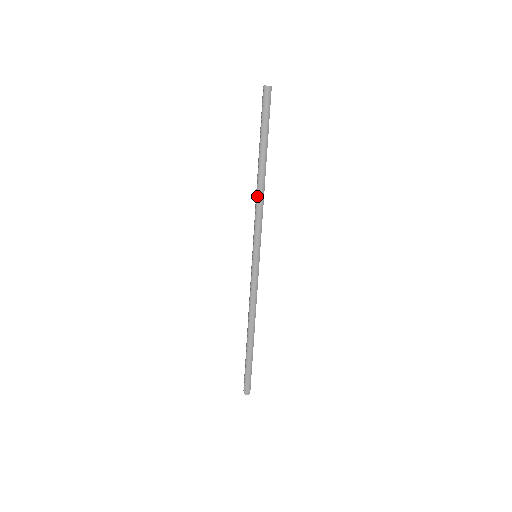
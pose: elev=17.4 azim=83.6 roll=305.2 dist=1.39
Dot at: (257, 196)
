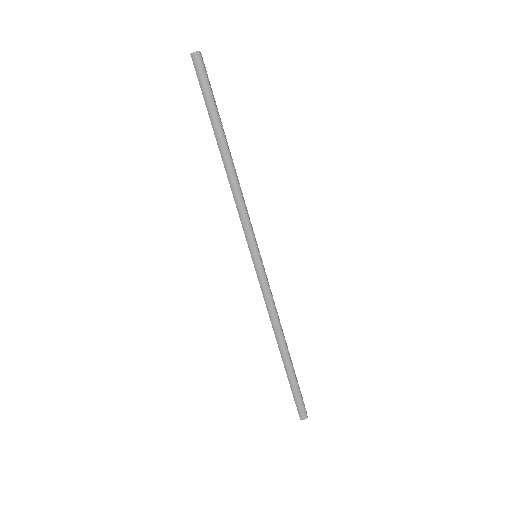
Dot at: (230, 186)
